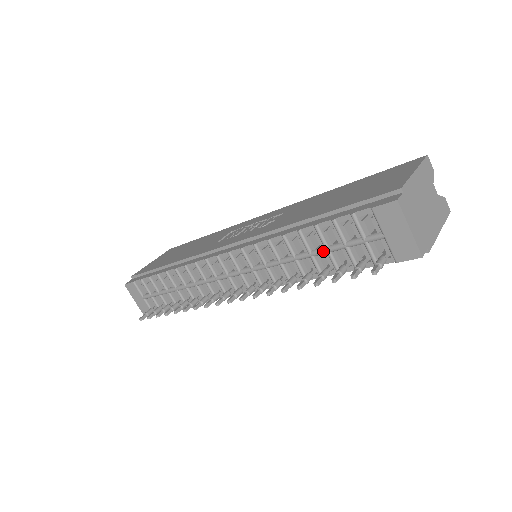
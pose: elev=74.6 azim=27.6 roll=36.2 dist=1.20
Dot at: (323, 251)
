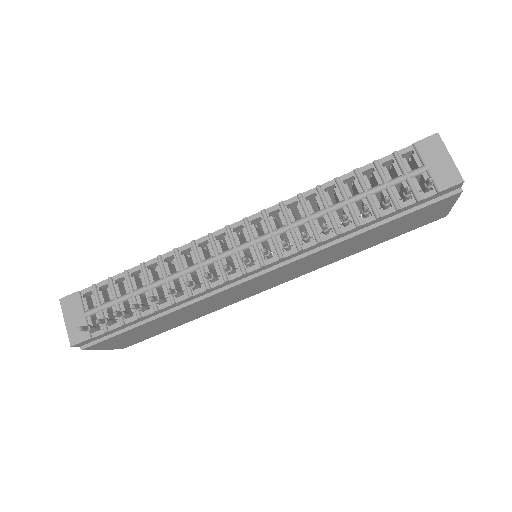
Dot at: (362, 194)
